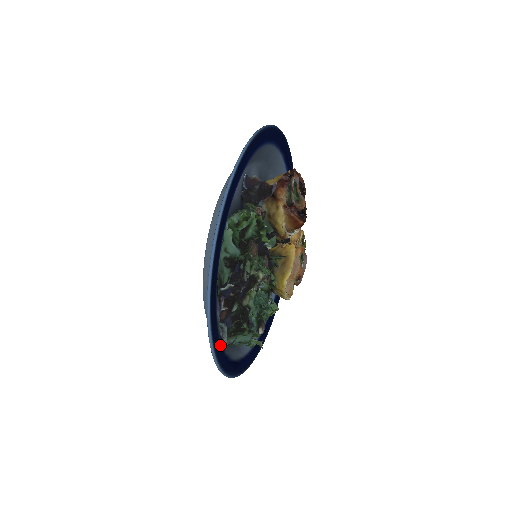
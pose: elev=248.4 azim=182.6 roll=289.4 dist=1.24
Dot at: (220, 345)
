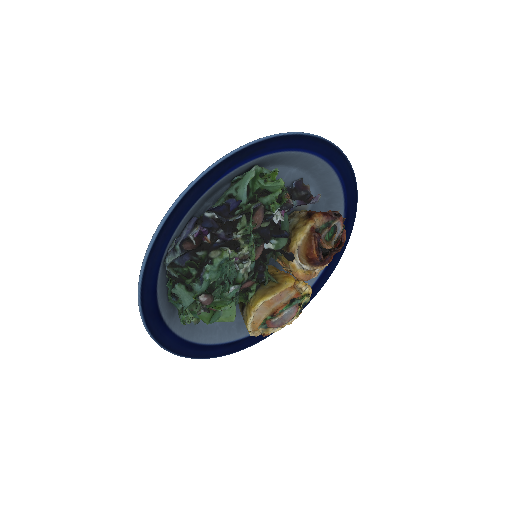
Dot at: (161, 256)
